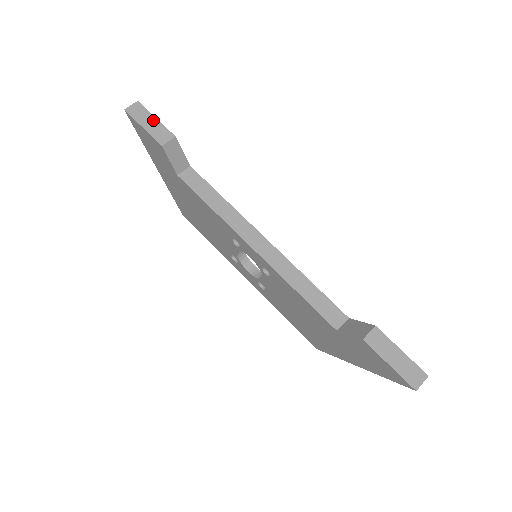
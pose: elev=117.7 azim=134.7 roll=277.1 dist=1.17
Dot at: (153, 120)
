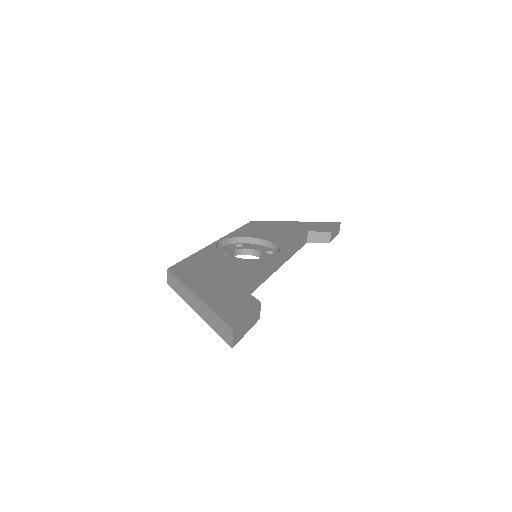
Dot at: (248, 320)
